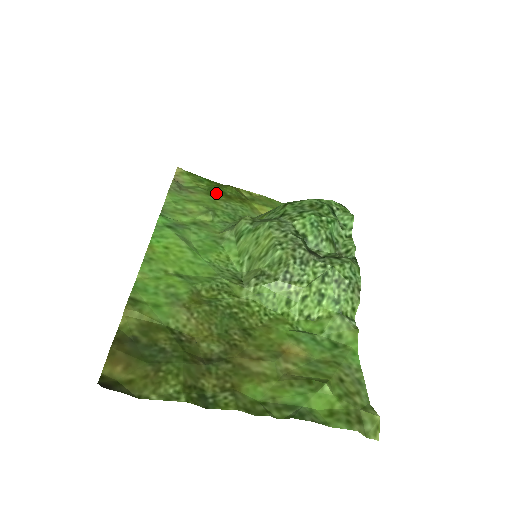
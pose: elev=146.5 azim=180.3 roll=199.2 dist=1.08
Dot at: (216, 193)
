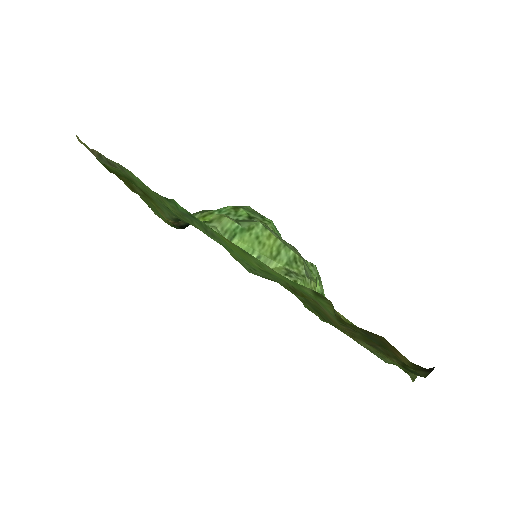
Dot at: (131, 181)
